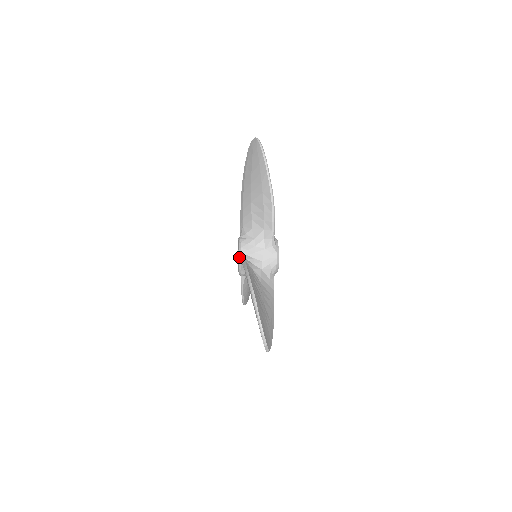
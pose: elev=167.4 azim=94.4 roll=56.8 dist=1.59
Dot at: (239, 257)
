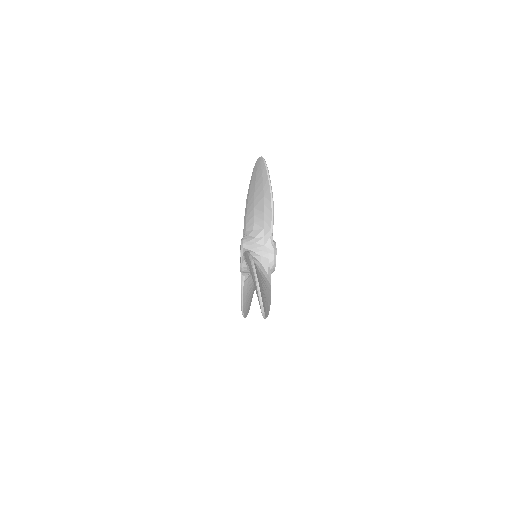
Dot at: (241, 251)
